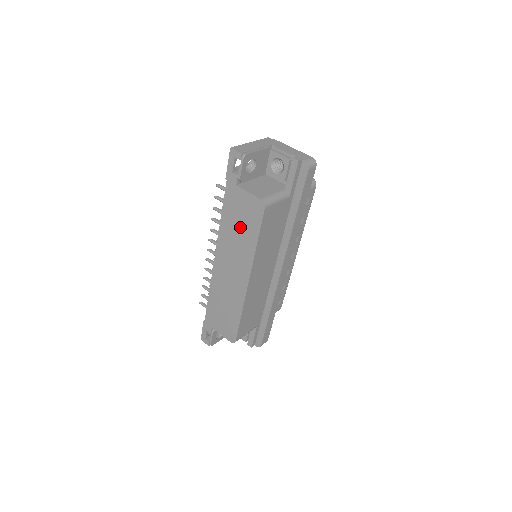
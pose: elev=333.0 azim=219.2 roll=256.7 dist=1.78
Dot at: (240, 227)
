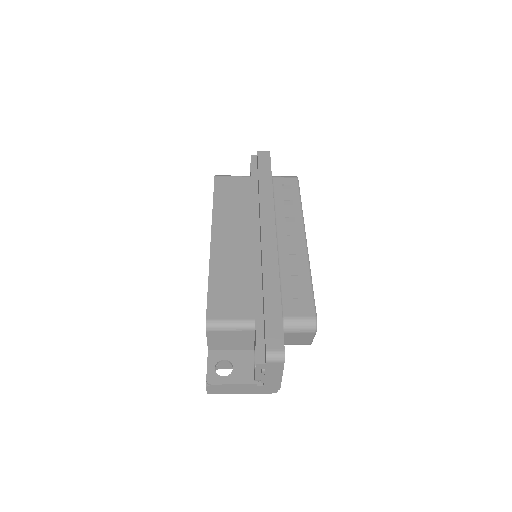
Dot at: occluded
